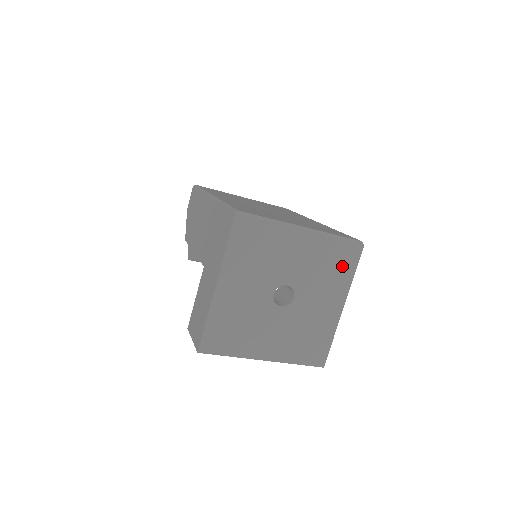
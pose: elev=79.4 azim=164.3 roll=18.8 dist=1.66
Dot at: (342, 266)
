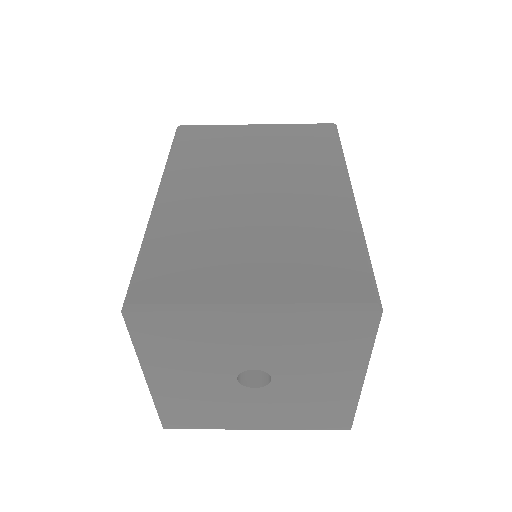
Dot at: (345, 340)
